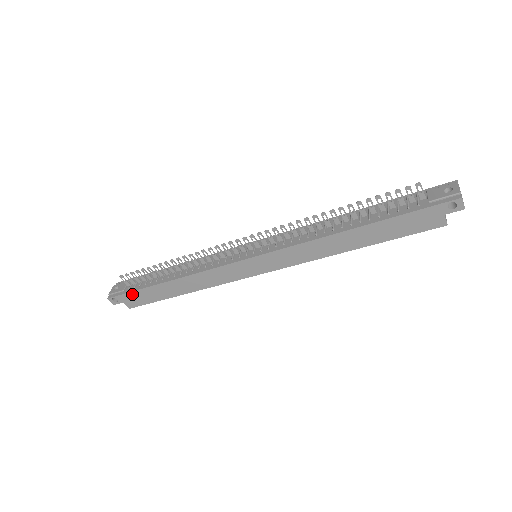
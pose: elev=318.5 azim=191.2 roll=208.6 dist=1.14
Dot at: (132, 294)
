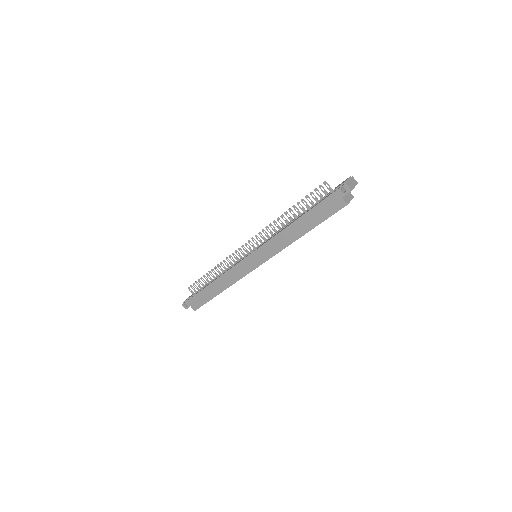
Dot at: (194, 298)
